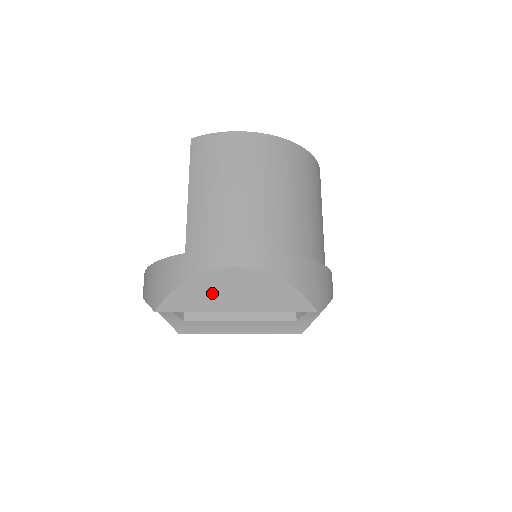
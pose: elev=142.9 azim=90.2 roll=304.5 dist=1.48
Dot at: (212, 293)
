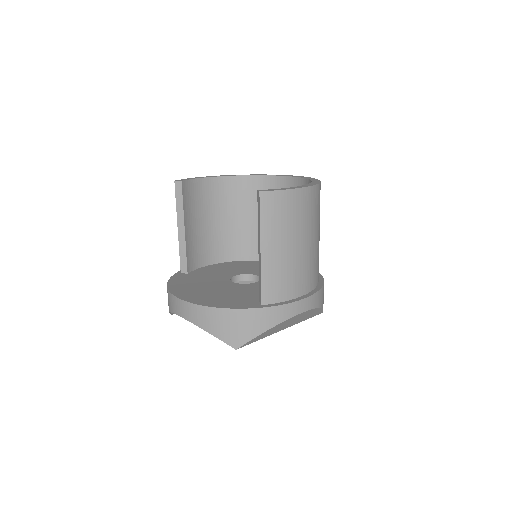
Dot at: (279, 328)
